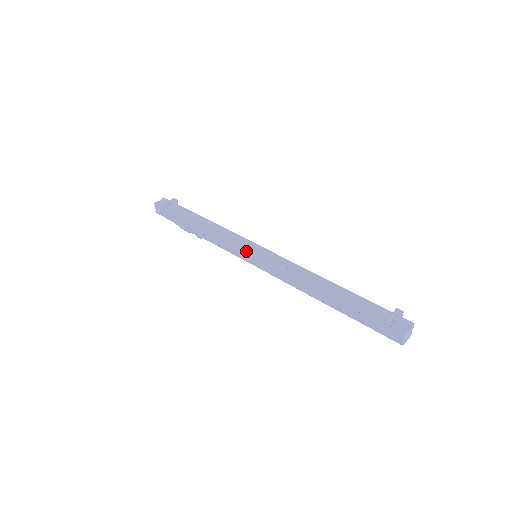
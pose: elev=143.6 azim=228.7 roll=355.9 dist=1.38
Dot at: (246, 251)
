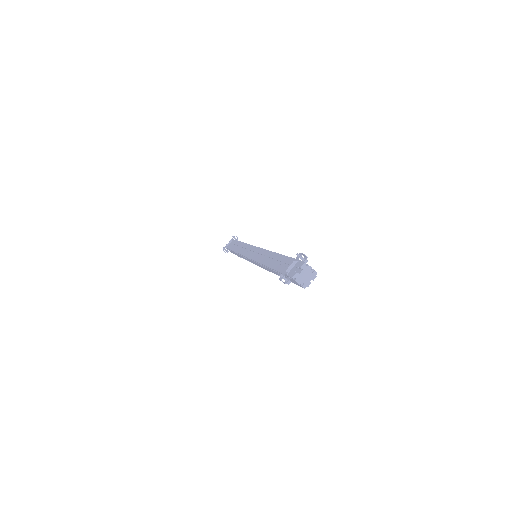
Dot at: (245, 256)
